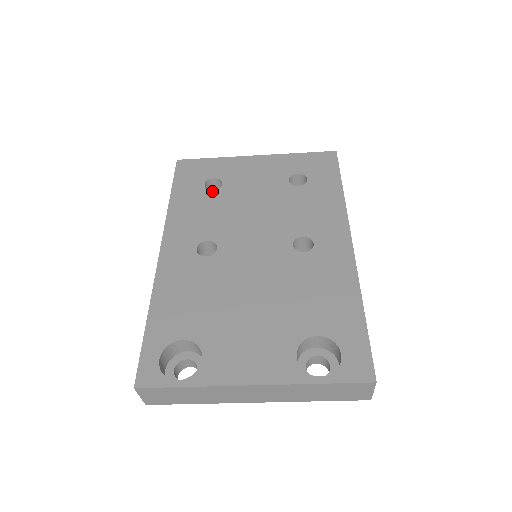
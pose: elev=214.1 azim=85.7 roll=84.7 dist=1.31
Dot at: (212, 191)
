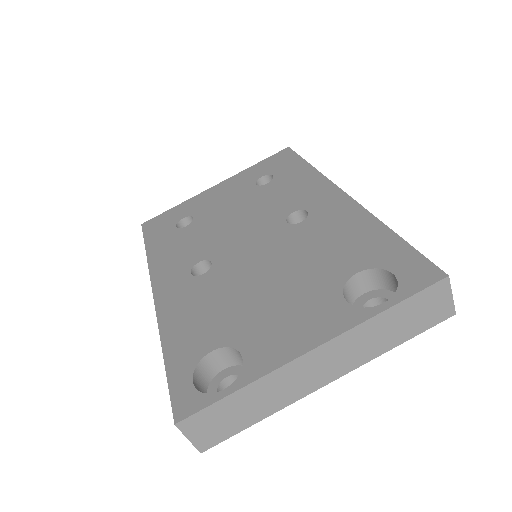
Dot at: (186, 227)
